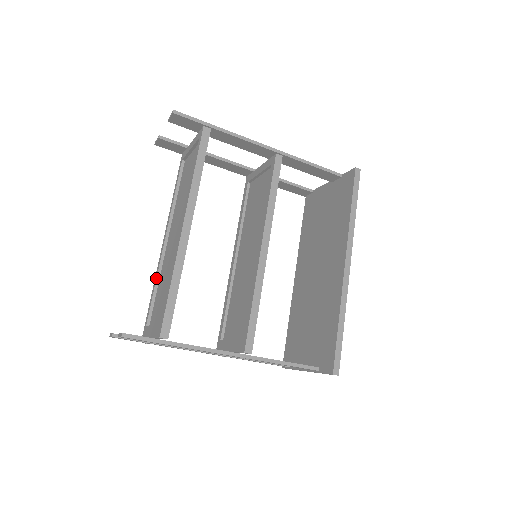
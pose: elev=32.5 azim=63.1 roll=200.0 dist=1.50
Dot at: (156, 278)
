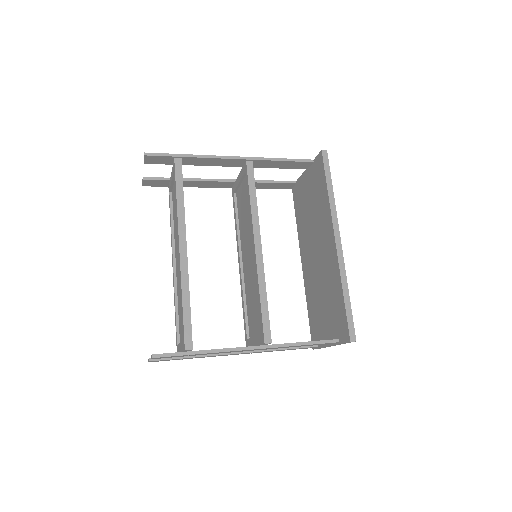
Dot at: (174, 301)
